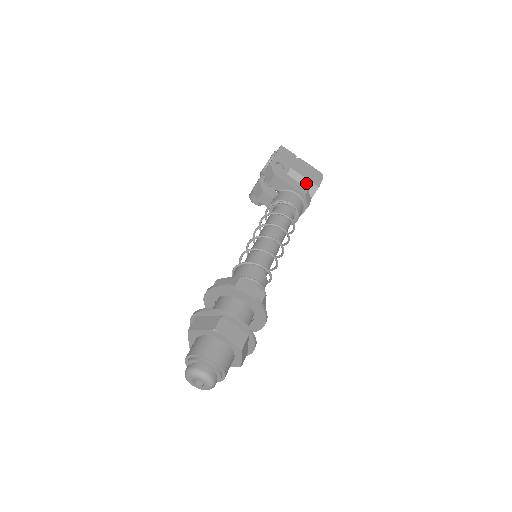
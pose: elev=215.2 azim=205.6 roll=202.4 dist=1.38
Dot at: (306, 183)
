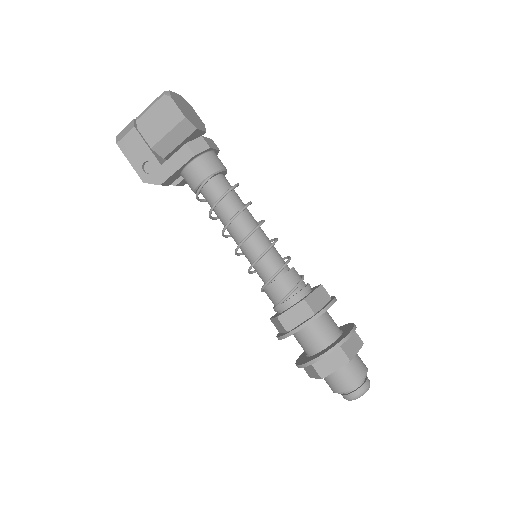
Dot at: (176, 133)
